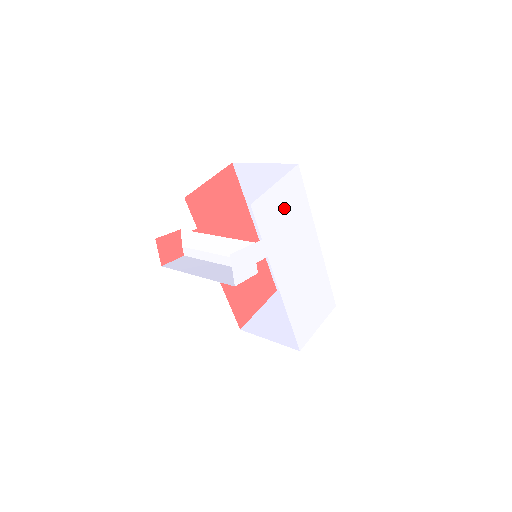
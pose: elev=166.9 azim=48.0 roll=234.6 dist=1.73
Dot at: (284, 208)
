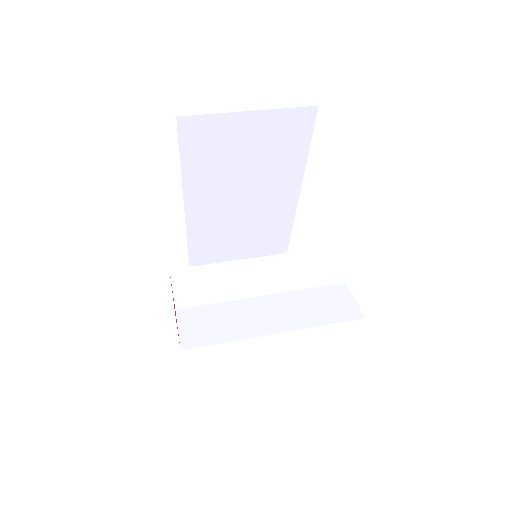
Dot at: occluded
